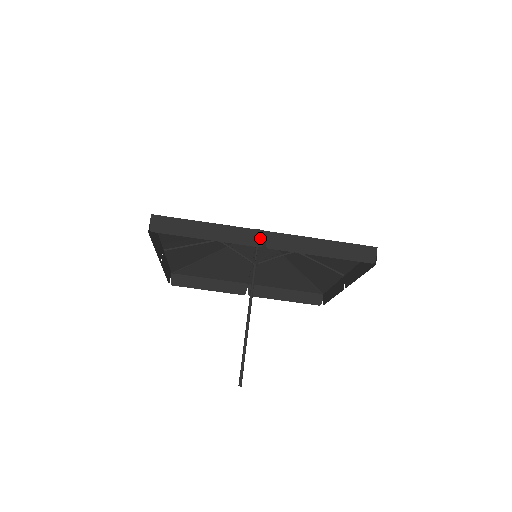
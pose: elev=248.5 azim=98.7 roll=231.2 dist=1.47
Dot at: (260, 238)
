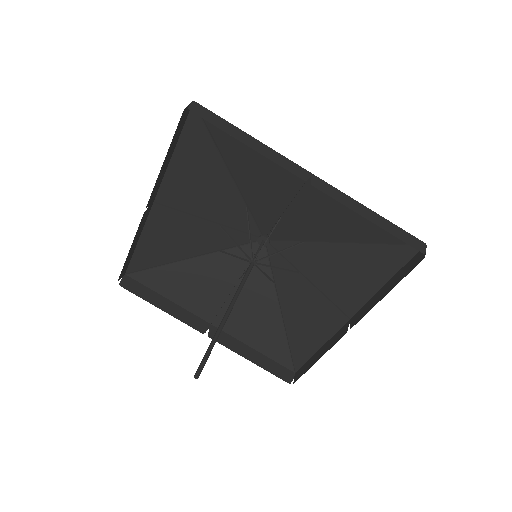
Dot at: (305, 175)
